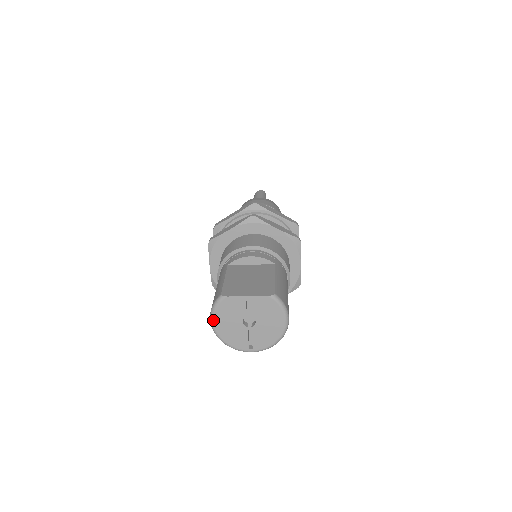
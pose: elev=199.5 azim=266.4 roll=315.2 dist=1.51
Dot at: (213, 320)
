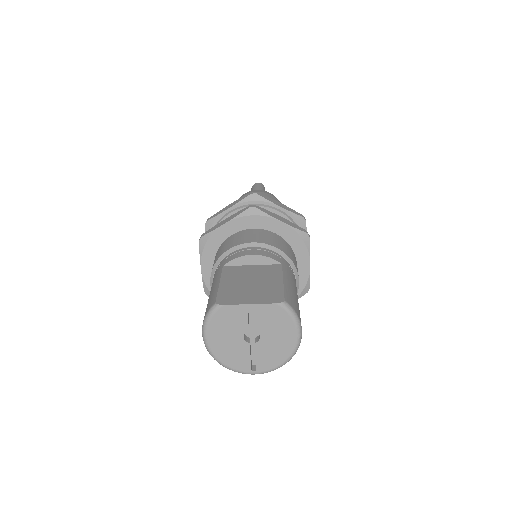
Dot at: (206, 335)
